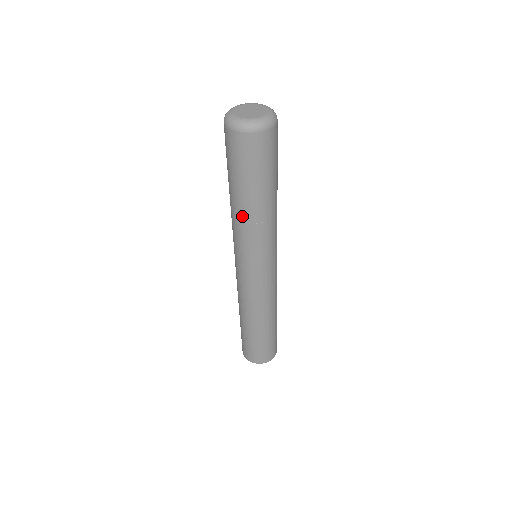
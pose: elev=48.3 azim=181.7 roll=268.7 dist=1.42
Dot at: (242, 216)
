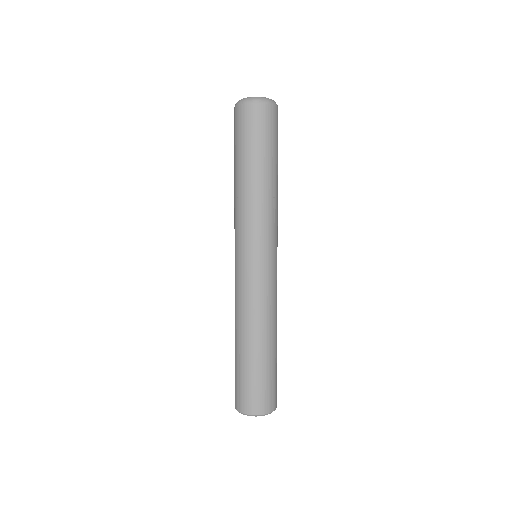
Dot at: (235, 191)
